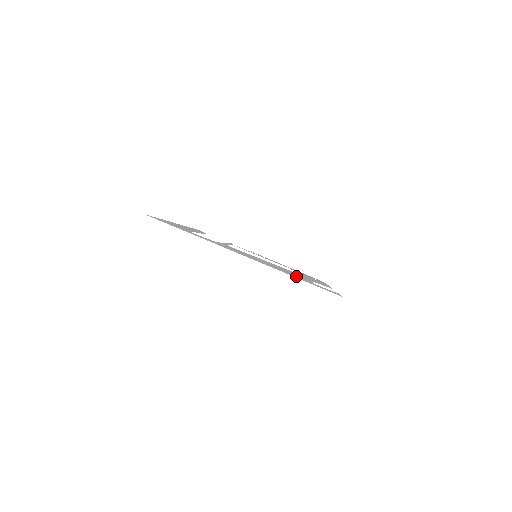
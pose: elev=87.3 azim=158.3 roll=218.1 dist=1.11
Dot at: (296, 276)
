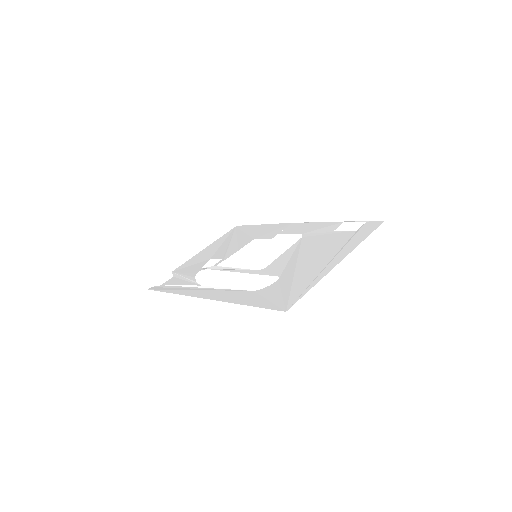
Dot at: (352, 238)
